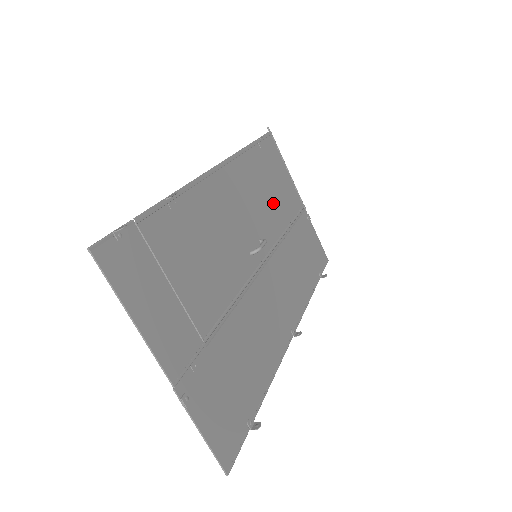
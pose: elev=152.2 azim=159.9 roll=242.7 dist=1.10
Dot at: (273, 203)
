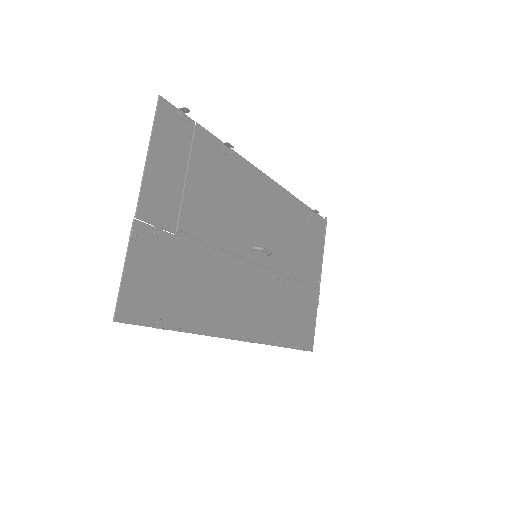
Dot at: (295, 253)
